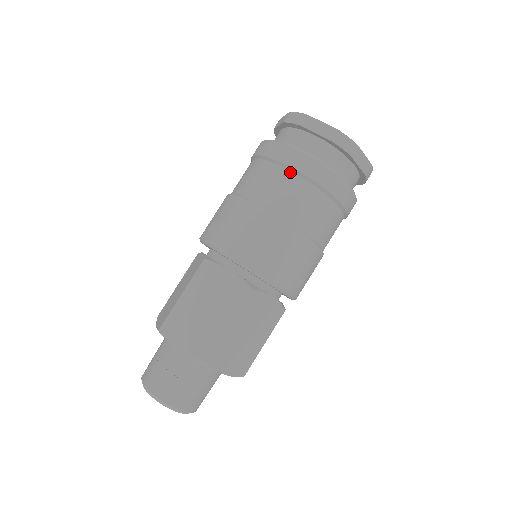
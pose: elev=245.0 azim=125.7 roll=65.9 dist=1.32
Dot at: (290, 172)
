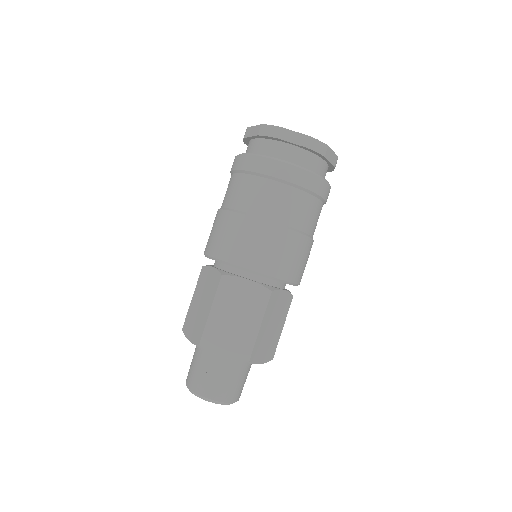
Dot at: (279, 183)
